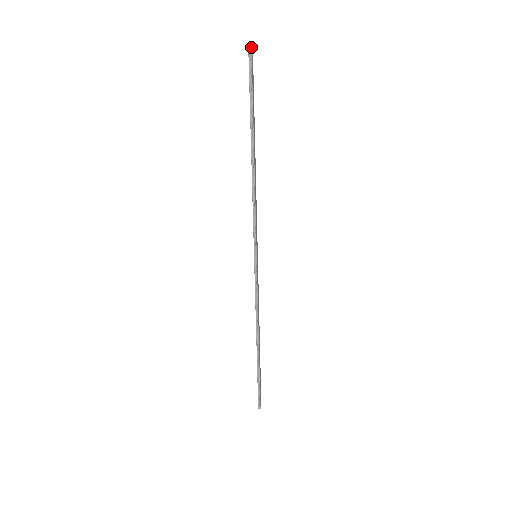
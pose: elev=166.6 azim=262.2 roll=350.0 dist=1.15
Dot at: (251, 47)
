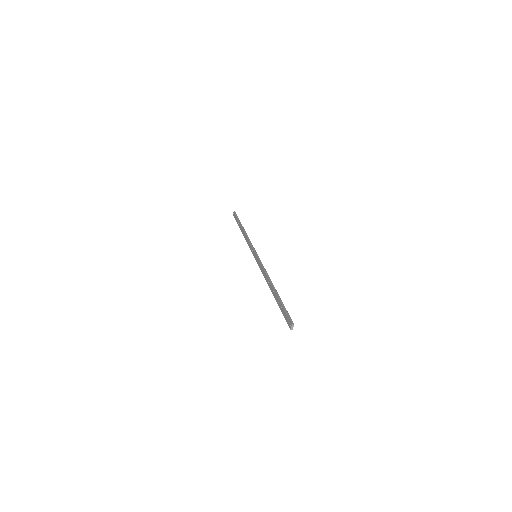
Dot at: (235, 212)
